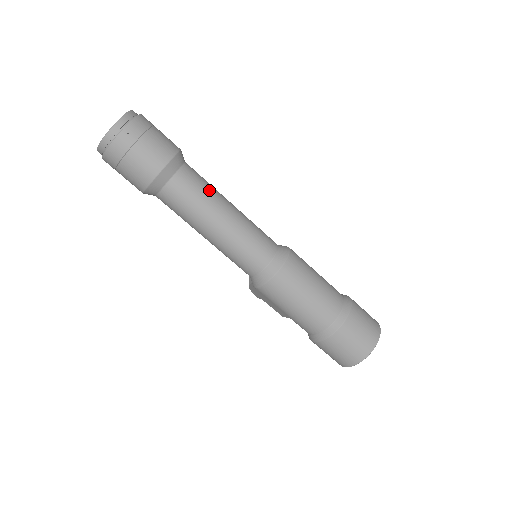
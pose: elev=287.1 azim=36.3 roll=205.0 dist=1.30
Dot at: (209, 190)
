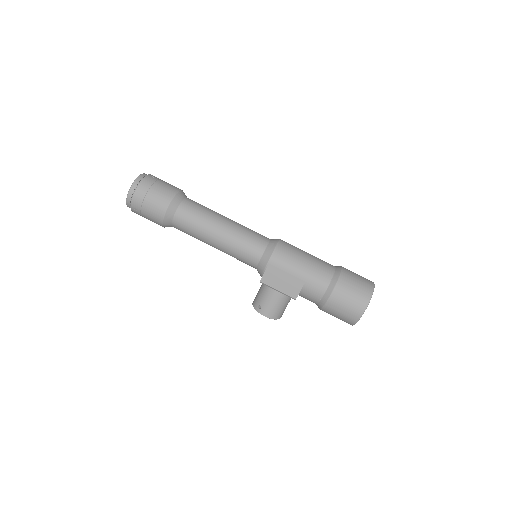
Dot at: occluded
